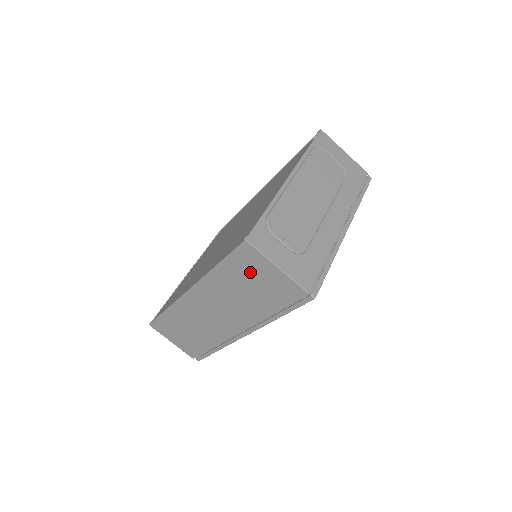
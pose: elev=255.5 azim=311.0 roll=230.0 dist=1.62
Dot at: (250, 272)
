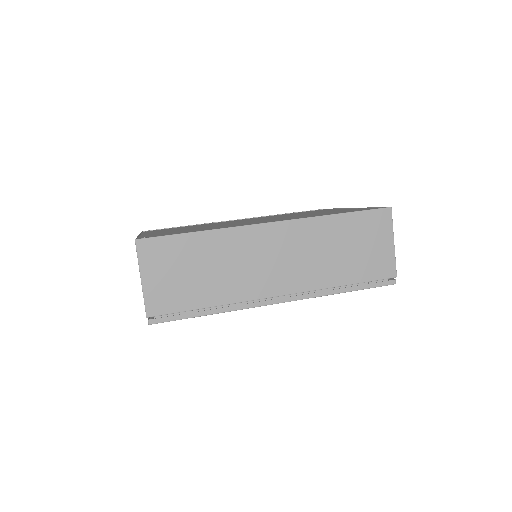
Dot at: (366, 235)
